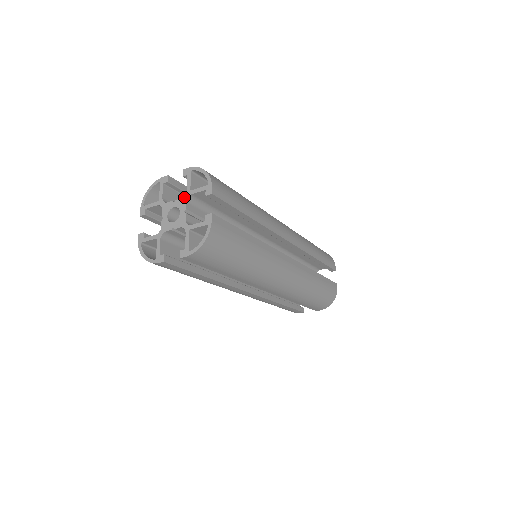
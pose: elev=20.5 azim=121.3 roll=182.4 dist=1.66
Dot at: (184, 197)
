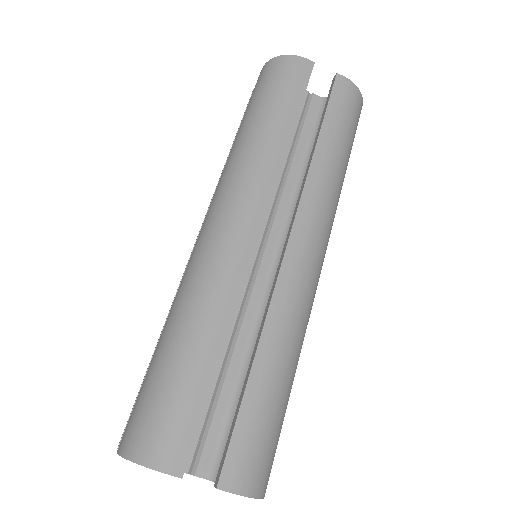
Dot at: occluded
